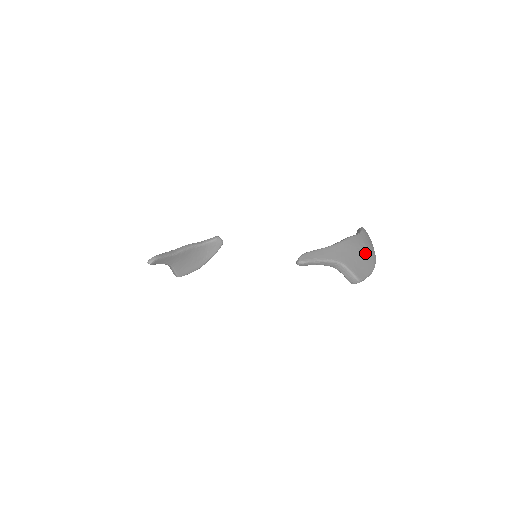
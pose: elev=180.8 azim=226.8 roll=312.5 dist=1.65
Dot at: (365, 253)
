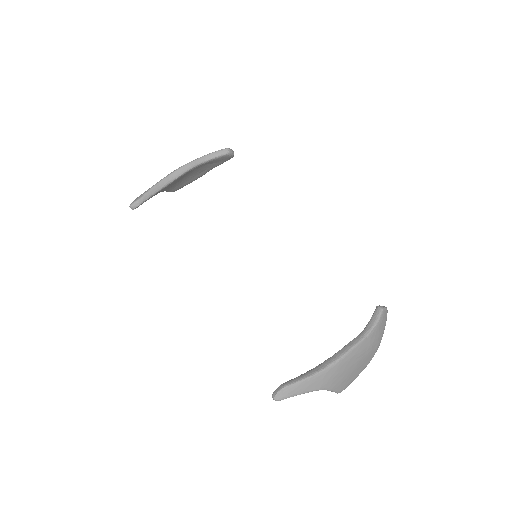
Dot at: (364, 358)
